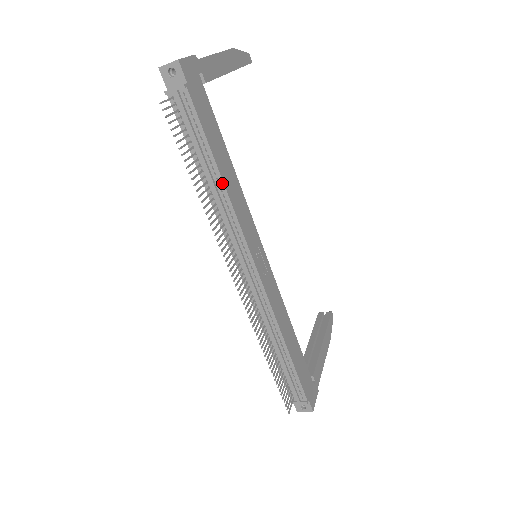
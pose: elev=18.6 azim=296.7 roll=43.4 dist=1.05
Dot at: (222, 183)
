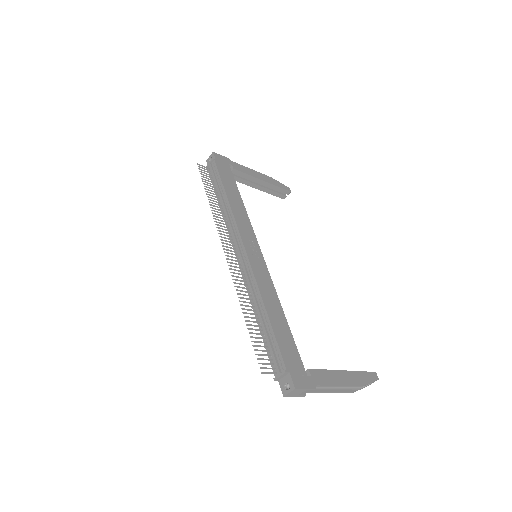
Dot at: (227, 199)
